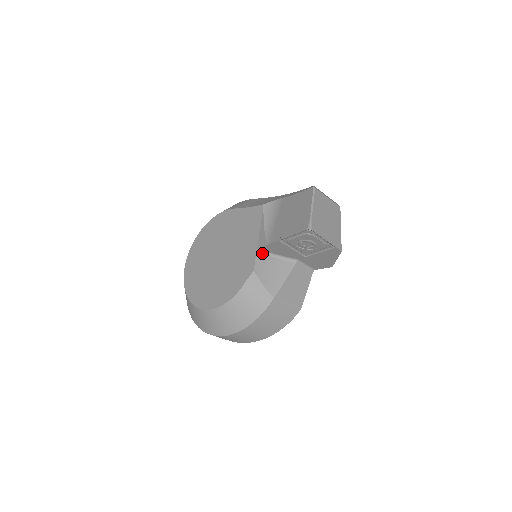
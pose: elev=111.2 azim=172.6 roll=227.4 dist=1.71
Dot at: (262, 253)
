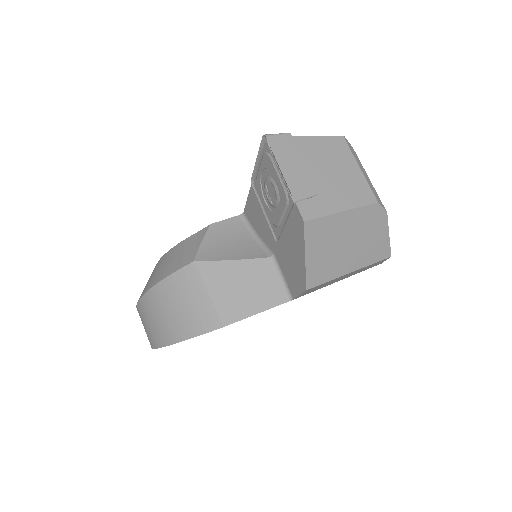
Dot at: (244, 222)
